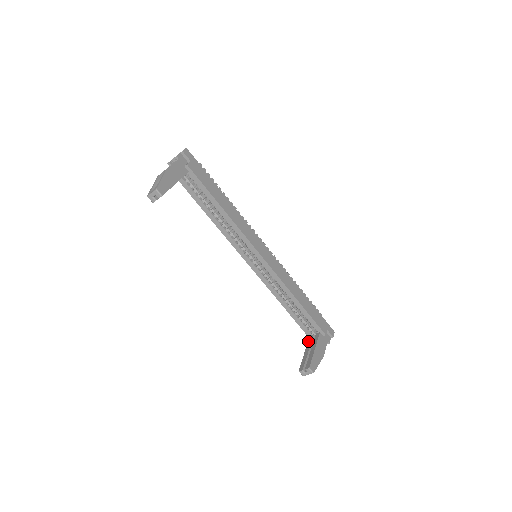
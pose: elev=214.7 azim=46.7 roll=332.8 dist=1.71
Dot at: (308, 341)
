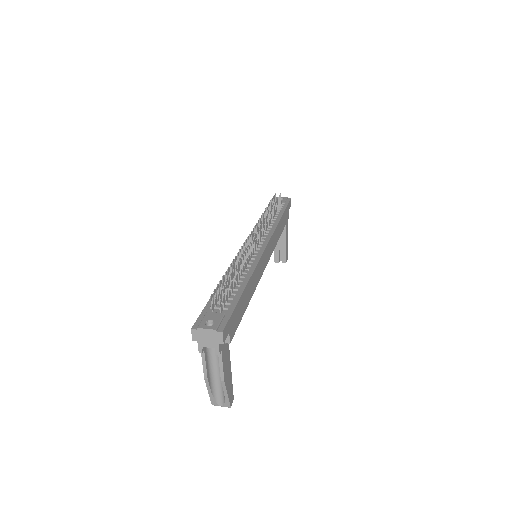
Dot at: occluded
